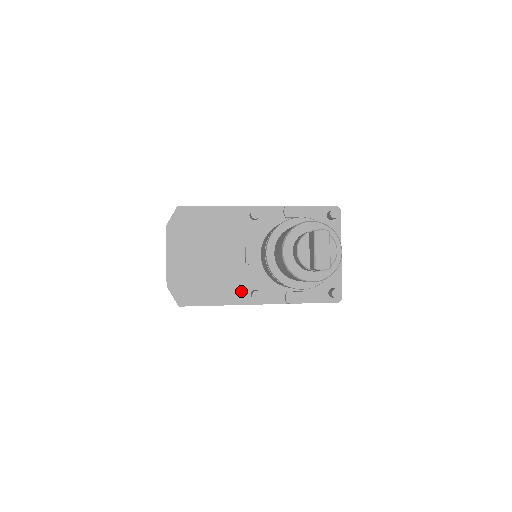
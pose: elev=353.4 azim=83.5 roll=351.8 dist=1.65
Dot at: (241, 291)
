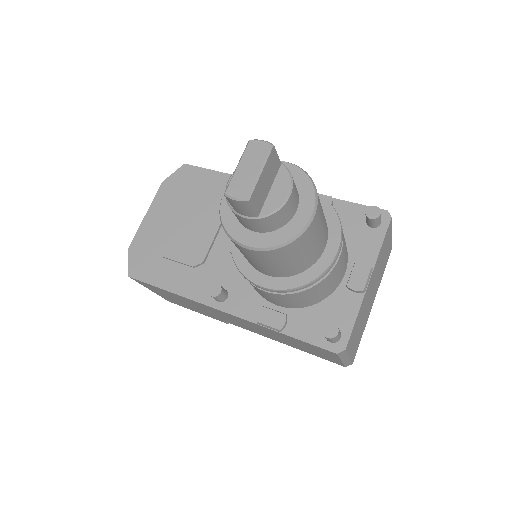
Dot at: (206, 284)
